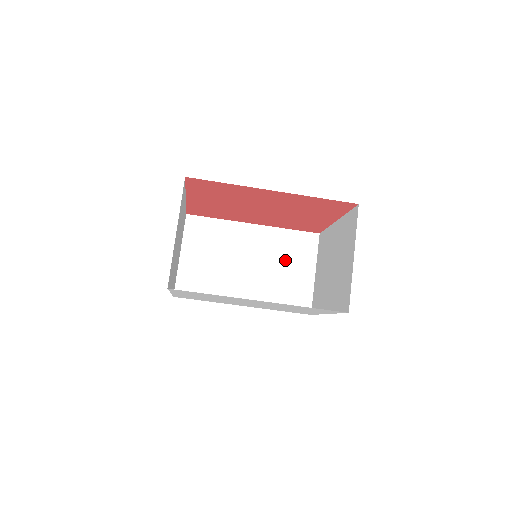
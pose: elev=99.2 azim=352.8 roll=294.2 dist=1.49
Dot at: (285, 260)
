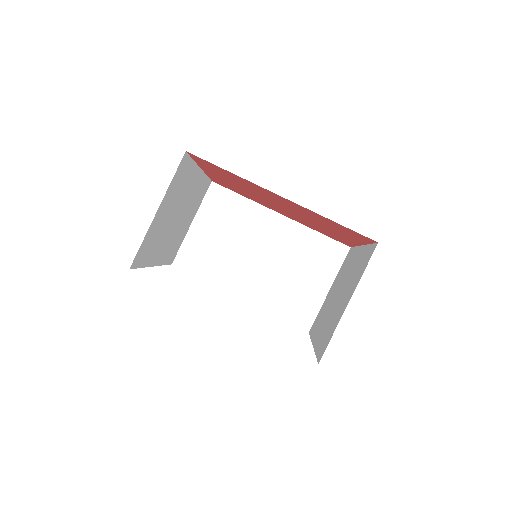
Dot at: (301, 264)
